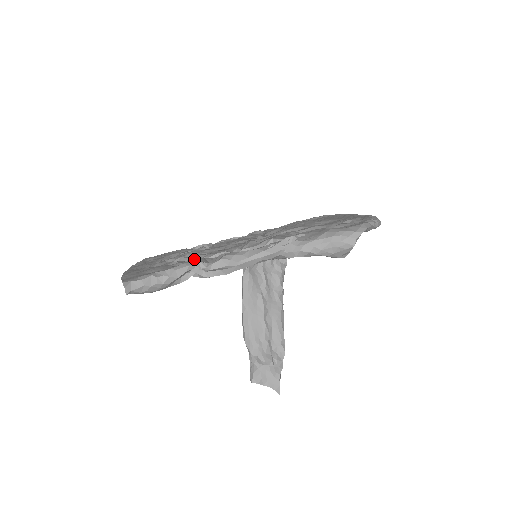
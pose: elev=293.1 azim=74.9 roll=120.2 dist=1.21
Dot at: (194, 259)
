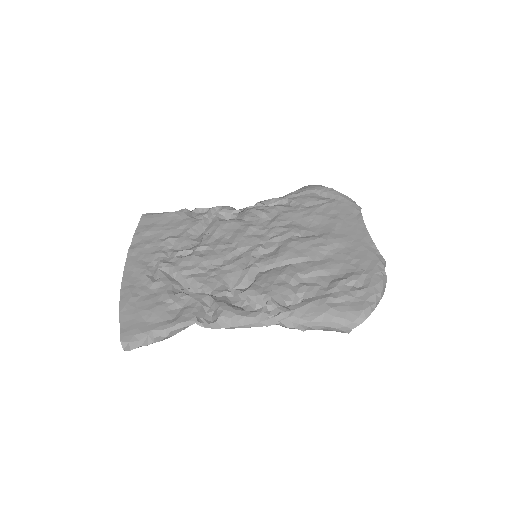
Dot at: (190, 298)
